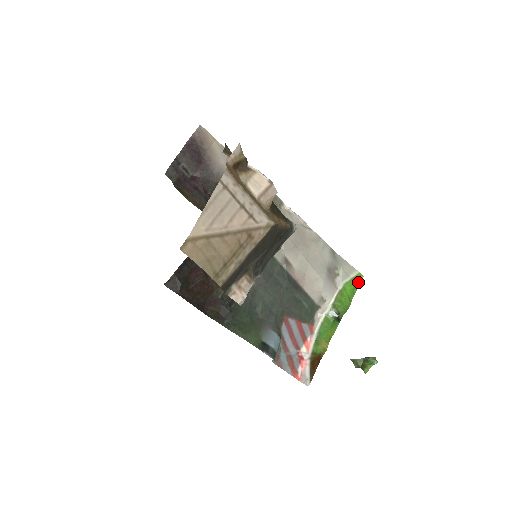
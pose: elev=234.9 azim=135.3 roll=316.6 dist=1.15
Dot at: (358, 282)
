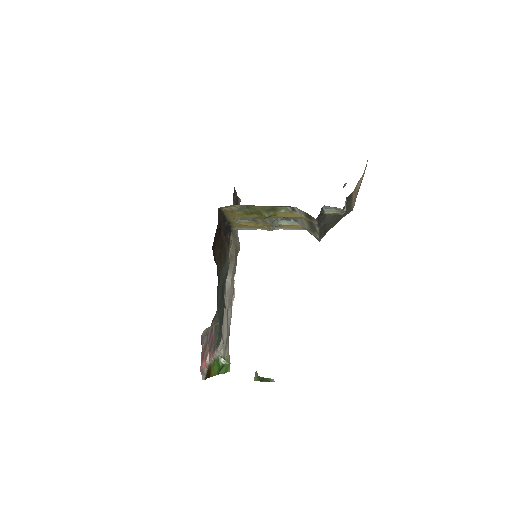
Dot at: (228, 369)
